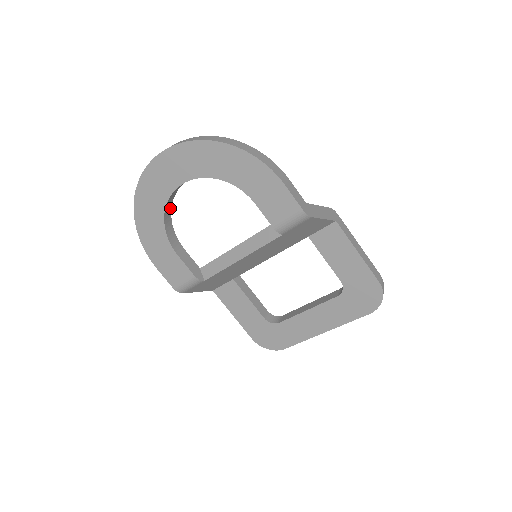
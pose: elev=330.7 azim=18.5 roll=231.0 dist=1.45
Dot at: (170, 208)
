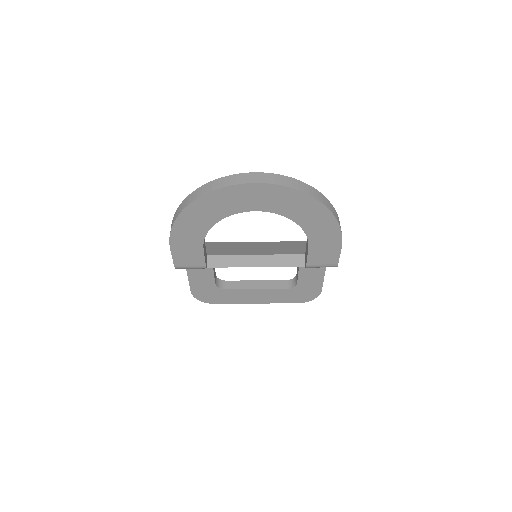
Dot at: occluded
